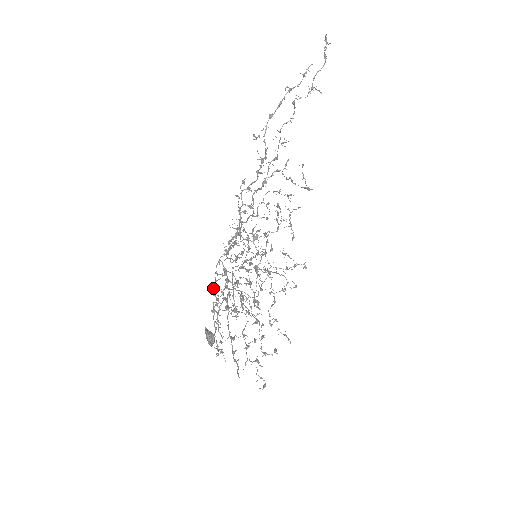
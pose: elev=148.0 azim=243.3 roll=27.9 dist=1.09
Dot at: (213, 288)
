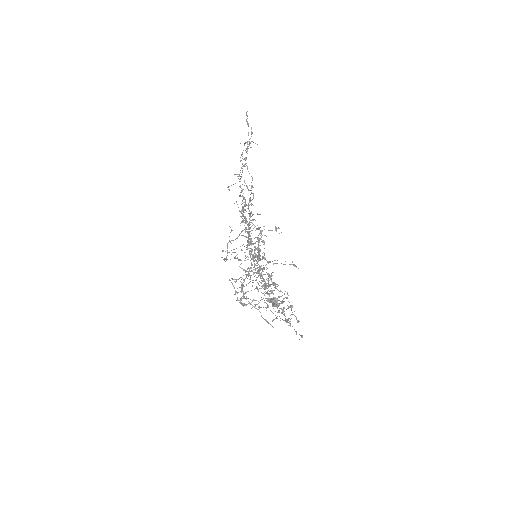
Dot at: (243, 284)
